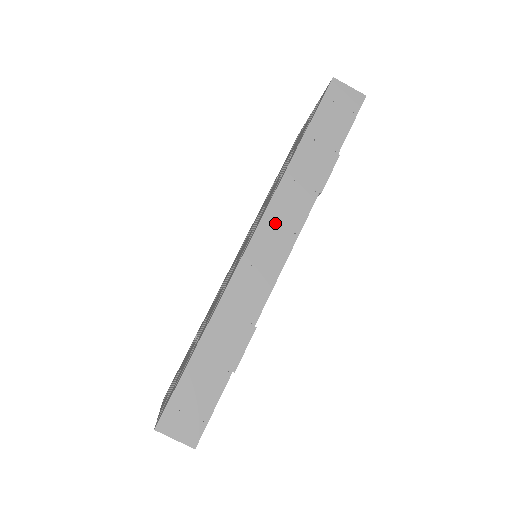
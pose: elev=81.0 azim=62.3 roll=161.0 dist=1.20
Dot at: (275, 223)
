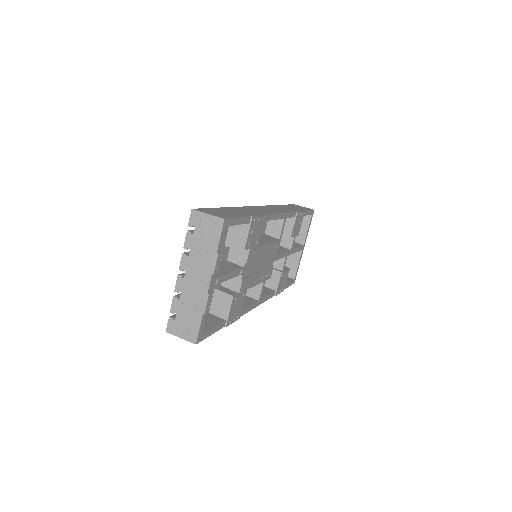
Dot at: (271, 208)
